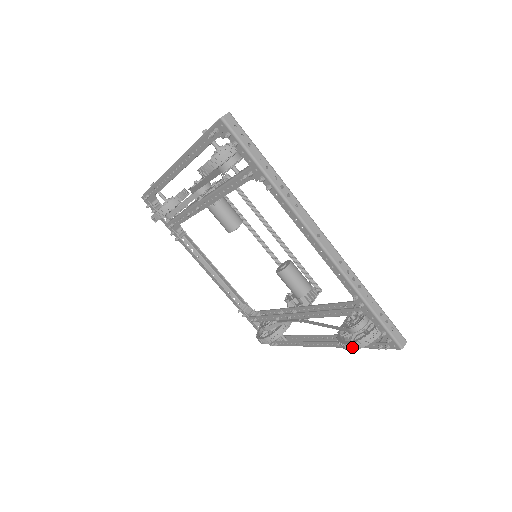
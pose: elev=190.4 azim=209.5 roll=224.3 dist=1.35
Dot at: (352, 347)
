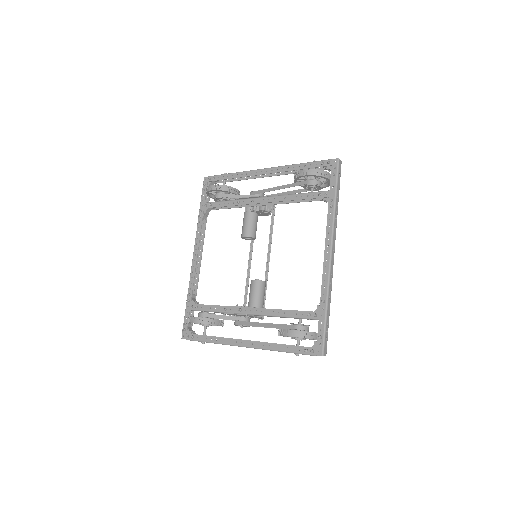
Dot at: (294, 333)
